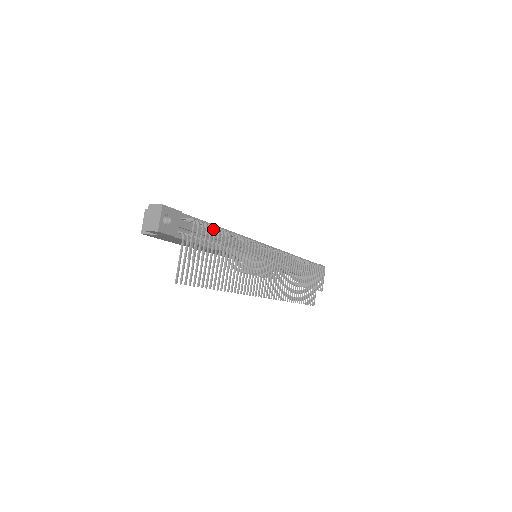
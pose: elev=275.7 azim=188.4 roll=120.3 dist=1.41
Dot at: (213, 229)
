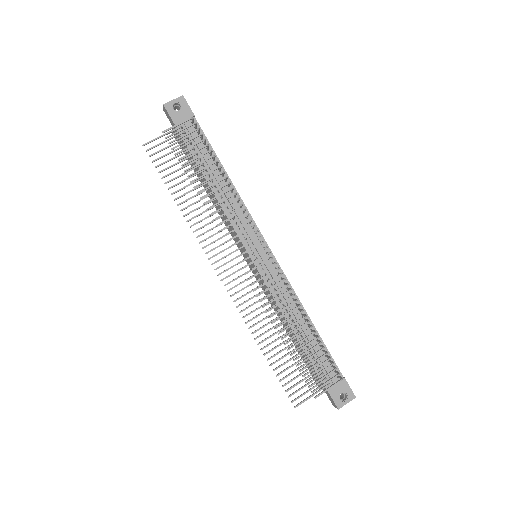
Dot at: (213, 158)
